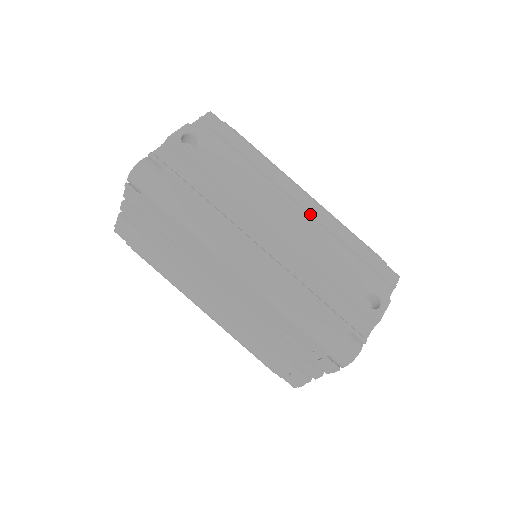
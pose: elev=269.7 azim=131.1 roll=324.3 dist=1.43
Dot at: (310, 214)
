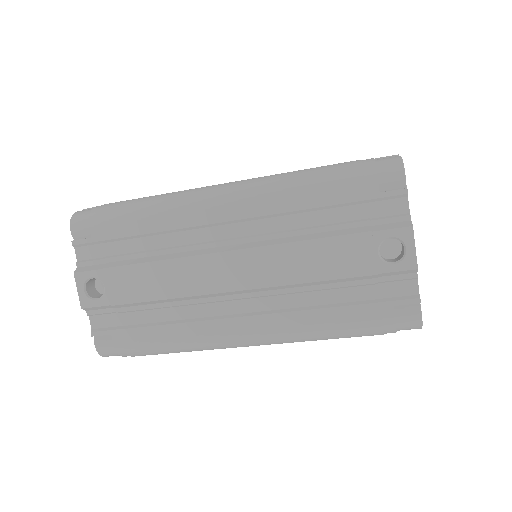
Dot at: (247, 219)
